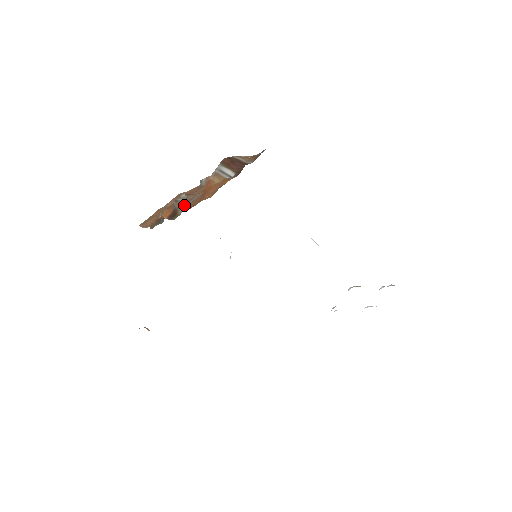
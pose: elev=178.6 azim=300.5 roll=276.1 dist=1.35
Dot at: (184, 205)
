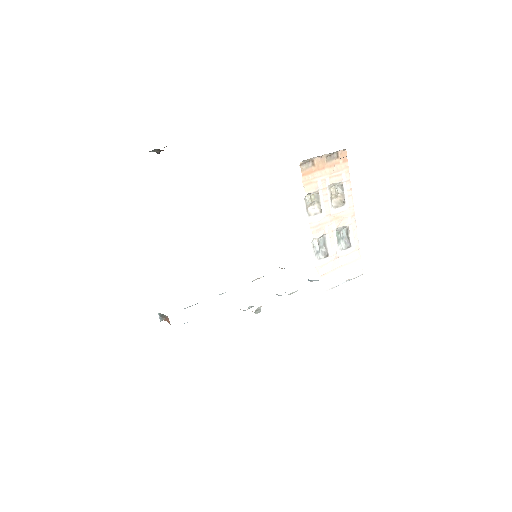
Dot at: occluded
